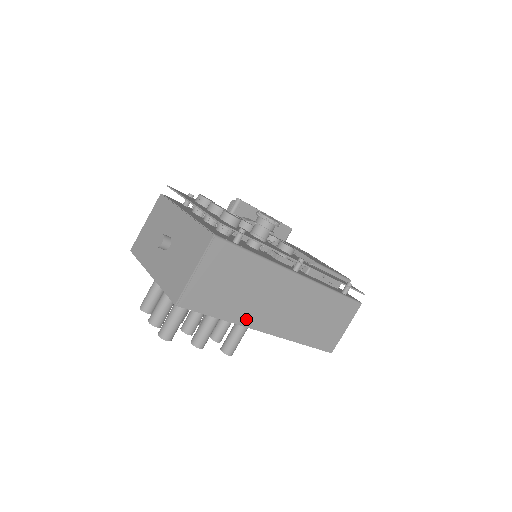
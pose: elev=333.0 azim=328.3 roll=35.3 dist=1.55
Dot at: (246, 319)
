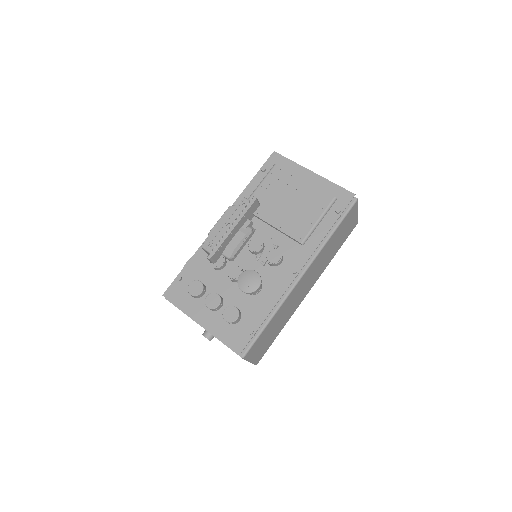
Dot at: (292, 312)
